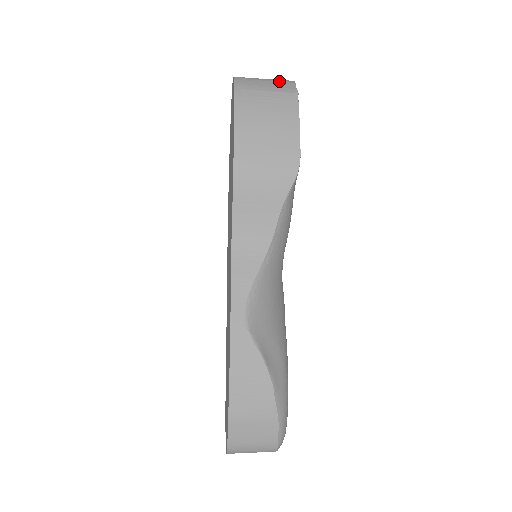
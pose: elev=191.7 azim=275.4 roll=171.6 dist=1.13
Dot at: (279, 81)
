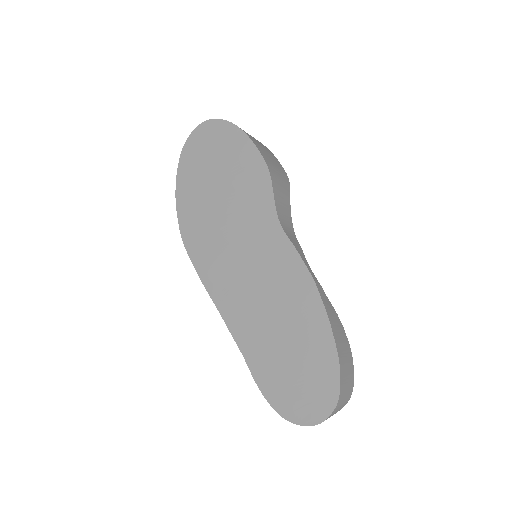
Dot at: occluded
